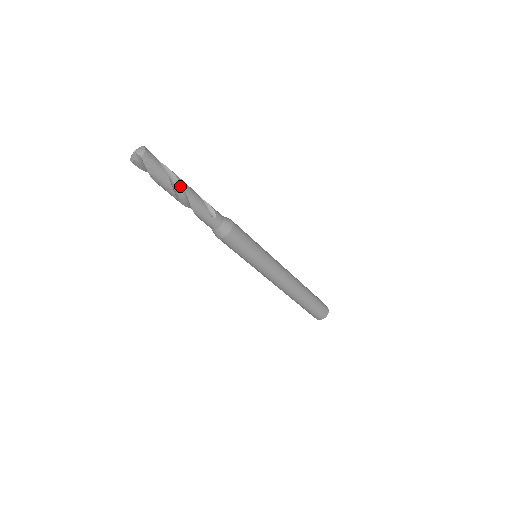
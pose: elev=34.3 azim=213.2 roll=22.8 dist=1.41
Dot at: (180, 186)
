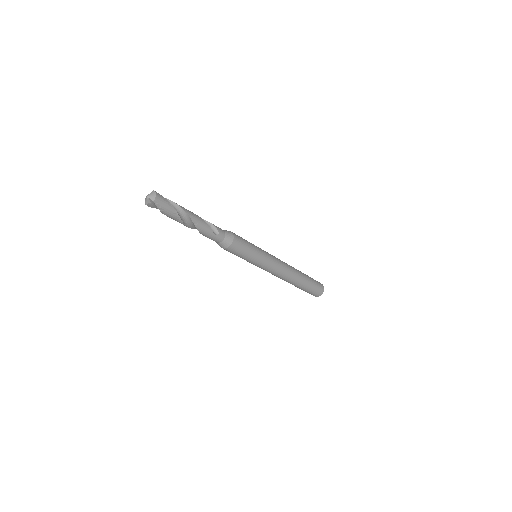
Dot at: (187, 216)
